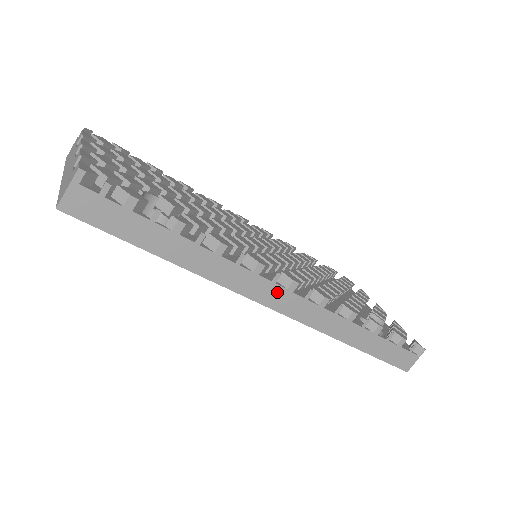
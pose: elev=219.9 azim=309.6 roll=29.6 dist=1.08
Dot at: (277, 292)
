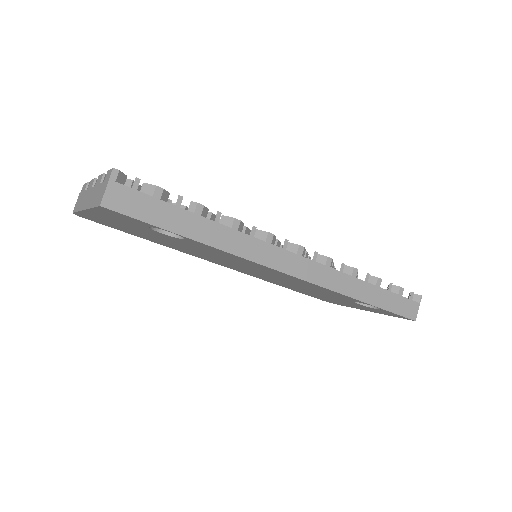
Dot at: (289, 258)
